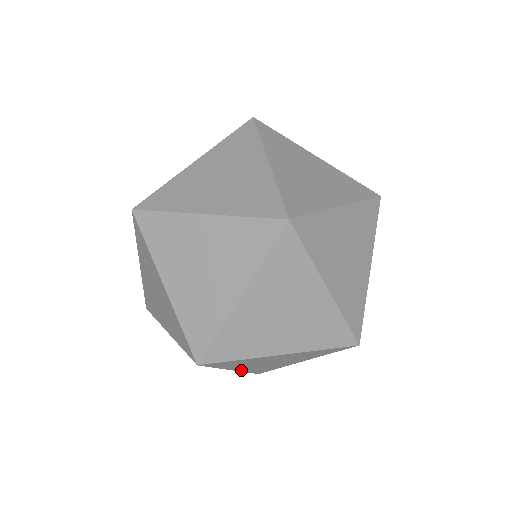
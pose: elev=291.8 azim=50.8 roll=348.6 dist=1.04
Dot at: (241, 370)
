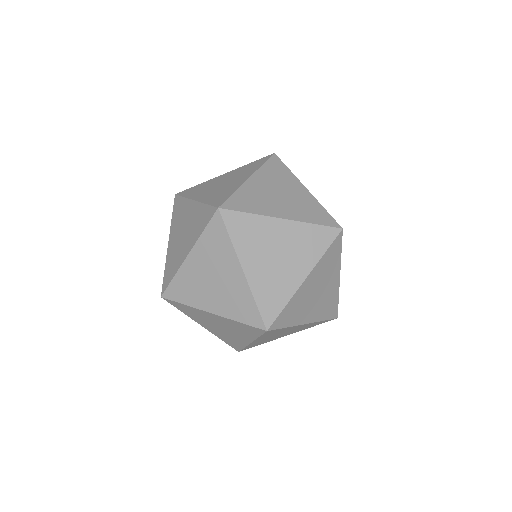
Dot at: (251, 344)
